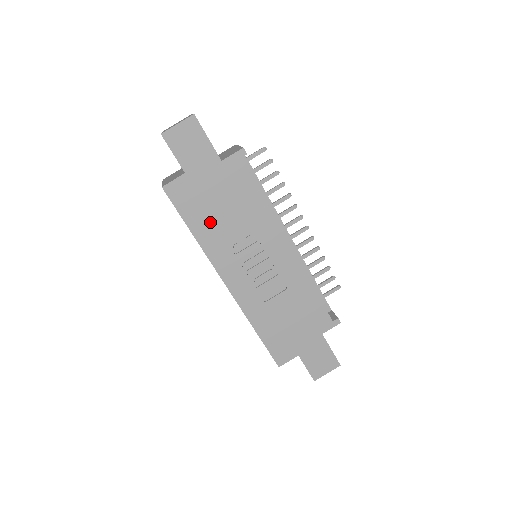
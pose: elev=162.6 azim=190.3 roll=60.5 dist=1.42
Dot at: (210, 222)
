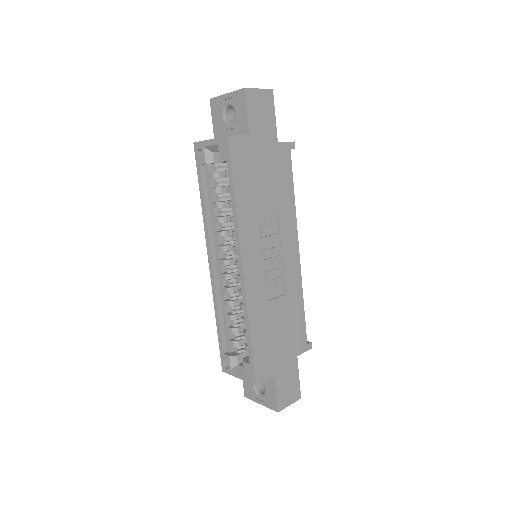
Dot at: (252, 194)
